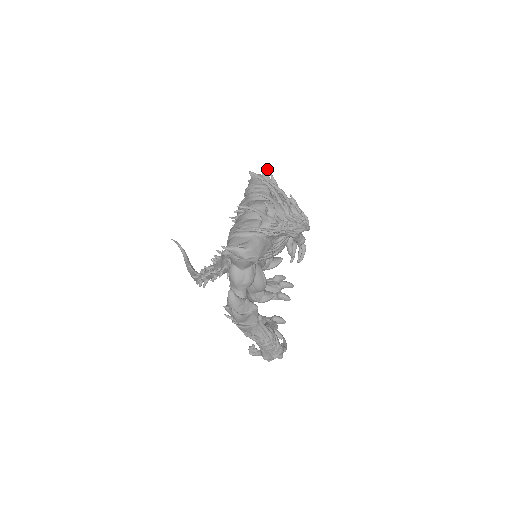
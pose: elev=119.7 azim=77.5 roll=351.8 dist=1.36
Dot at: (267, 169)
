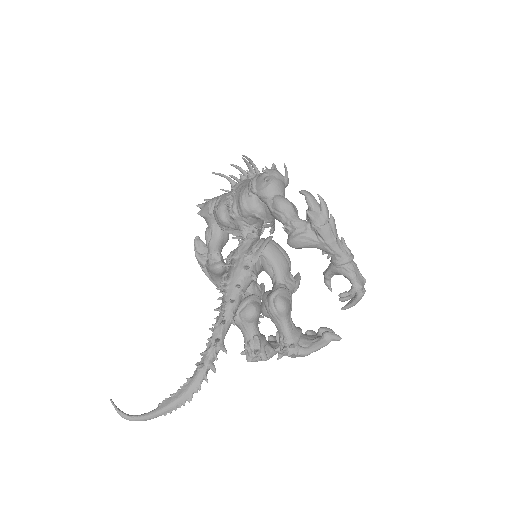
Dot at: occluded
